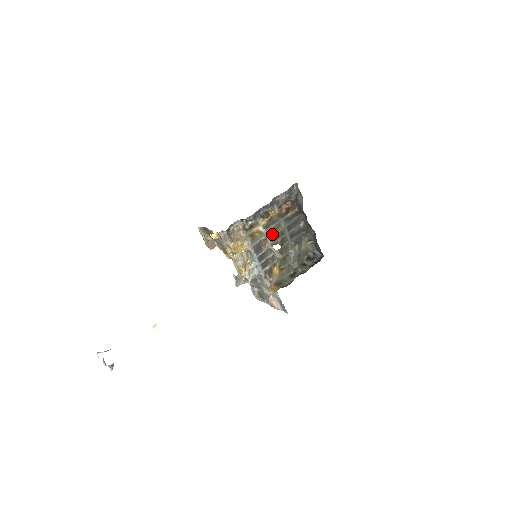
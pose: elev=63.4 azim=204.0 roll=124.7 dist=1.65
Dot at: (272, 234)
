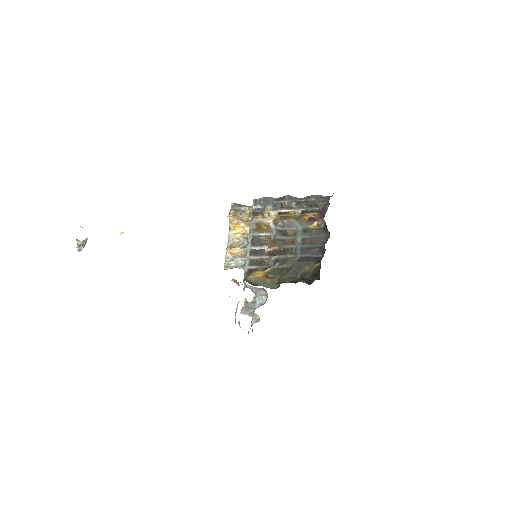
Dot at: (281, 236)
